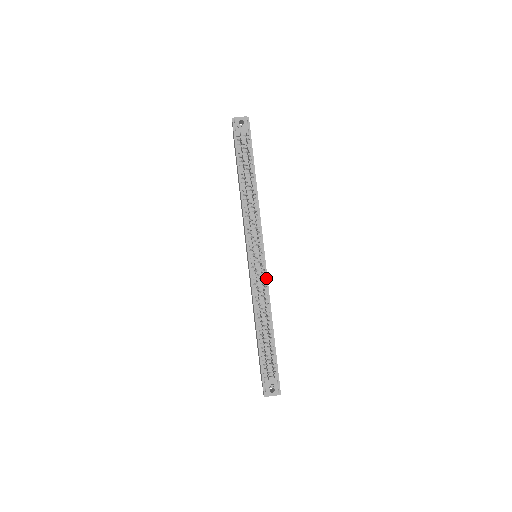
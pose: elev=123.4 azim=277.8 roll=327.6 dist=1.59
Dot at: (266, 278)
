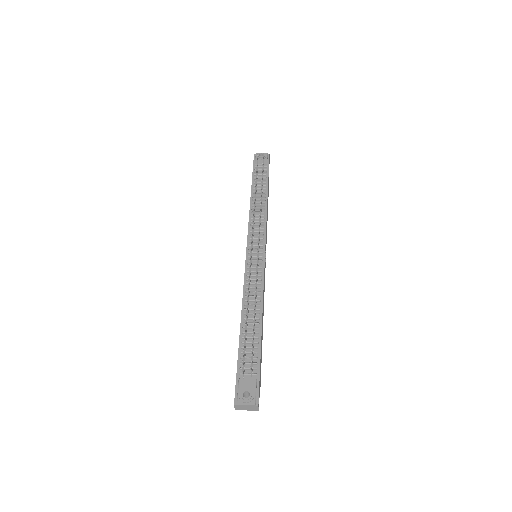
Dot at: (262, 272)
